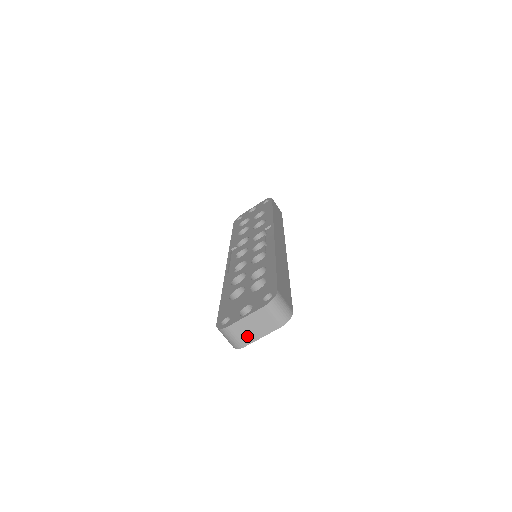
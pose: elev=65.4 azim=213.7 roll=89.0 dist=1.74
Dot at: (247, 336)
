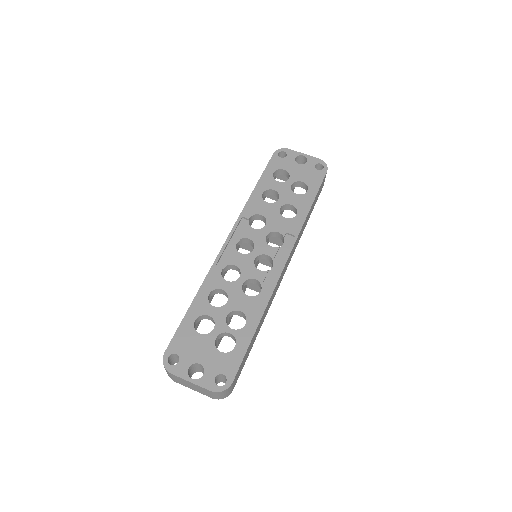
Dot at: (182, 383)
